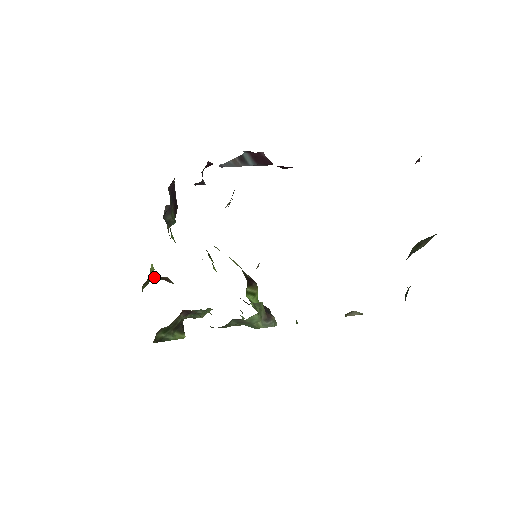
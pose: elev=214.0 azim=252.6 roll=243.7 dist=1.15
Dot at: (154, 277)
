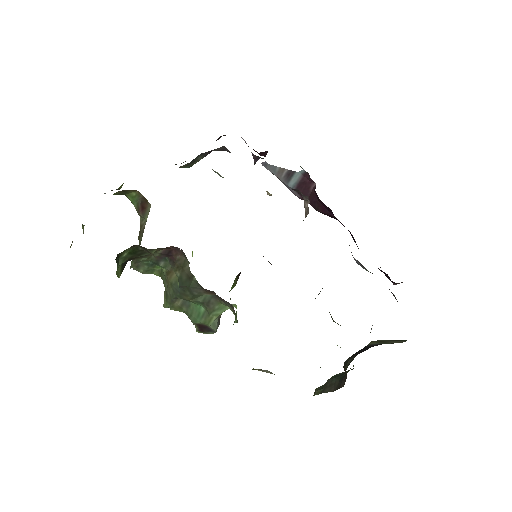
Dot at: (140, 194)
